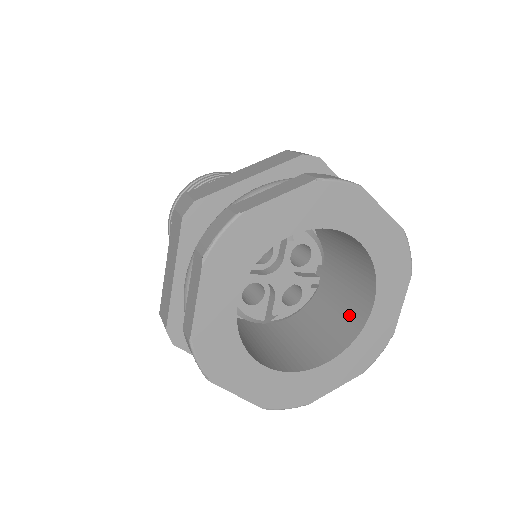
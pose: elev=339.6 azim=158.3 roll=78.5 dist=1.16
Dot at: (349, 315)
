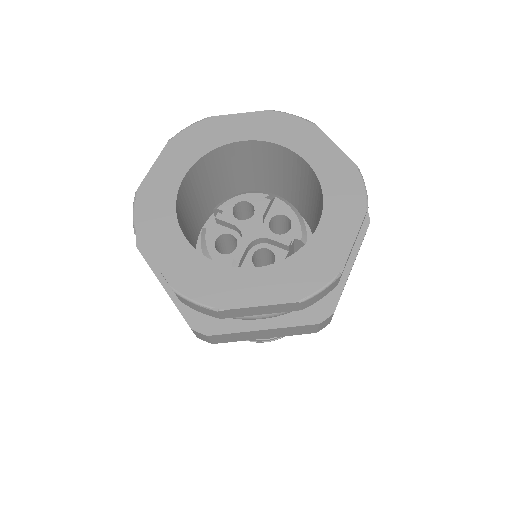
Dot at: occluded
